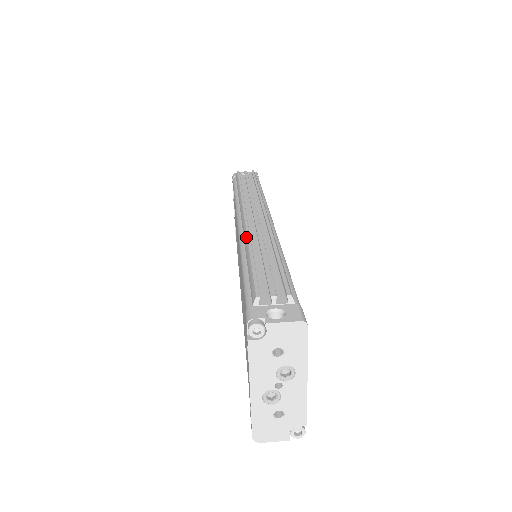
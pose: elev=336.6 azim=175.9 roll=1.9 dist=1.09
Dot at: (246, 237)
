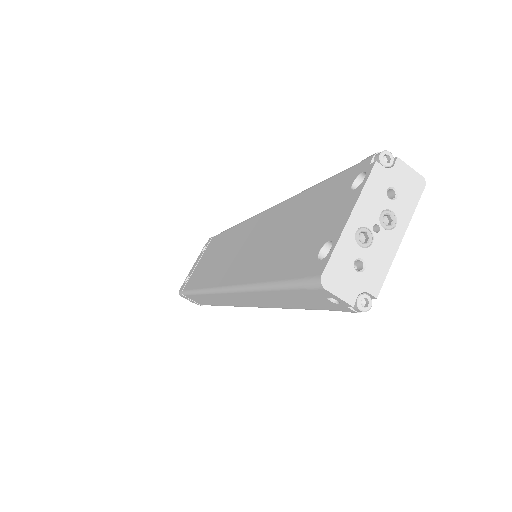
Dot at: occluded
